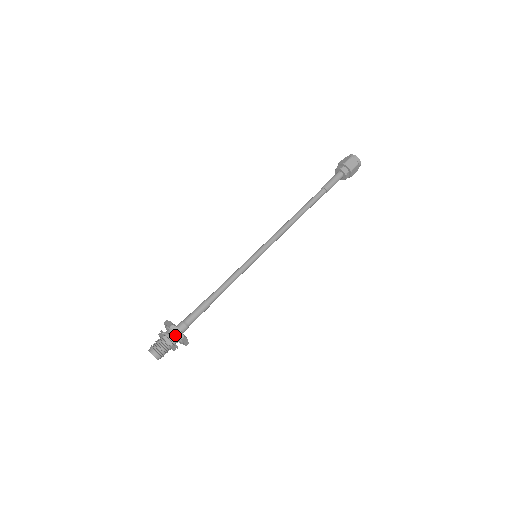
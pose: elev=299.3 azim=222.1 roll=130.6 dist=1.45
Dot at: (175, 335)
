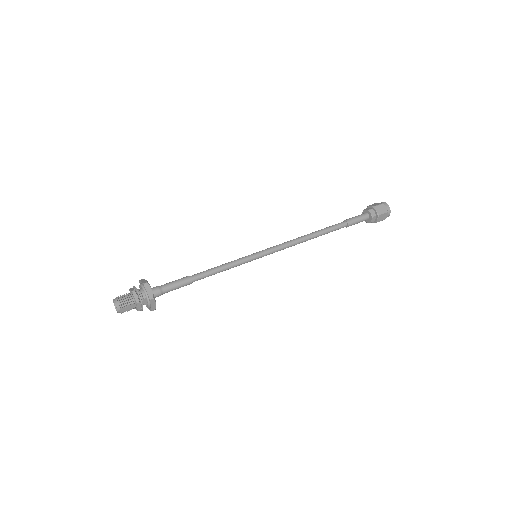
Dot at: (141, 285)
